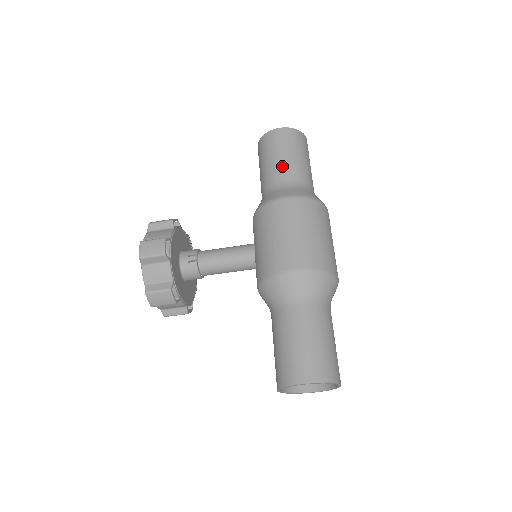
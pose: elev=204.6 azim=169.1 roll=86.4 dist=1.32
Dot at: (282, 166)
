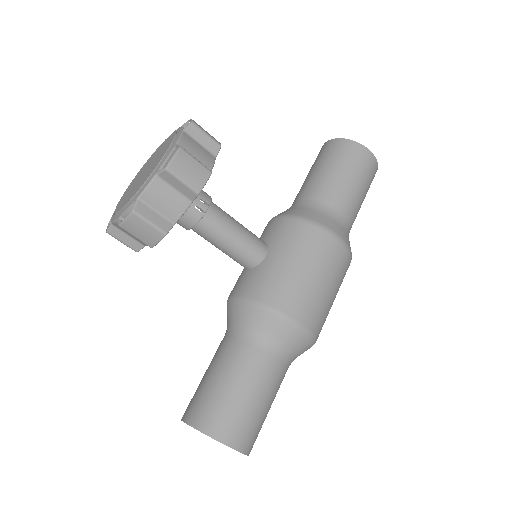
Dot at: (350, 195)
